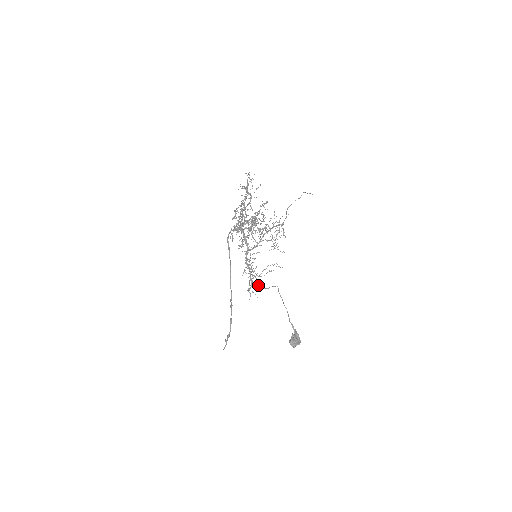
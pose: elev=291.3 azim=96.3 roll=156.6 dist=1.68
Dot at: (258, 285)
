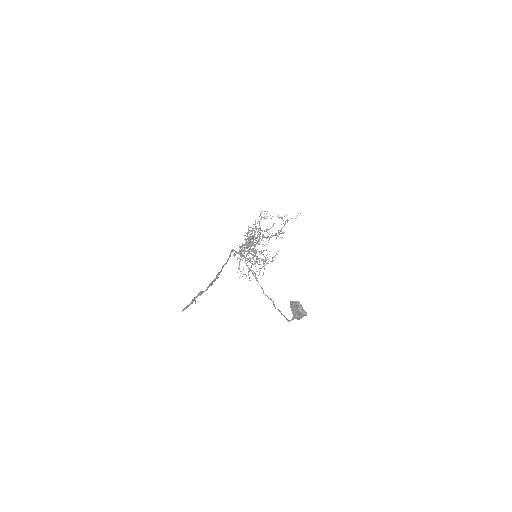
Dot at: (260, 228)
